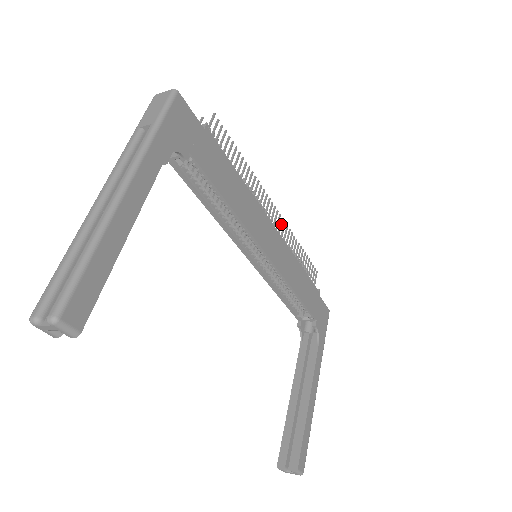
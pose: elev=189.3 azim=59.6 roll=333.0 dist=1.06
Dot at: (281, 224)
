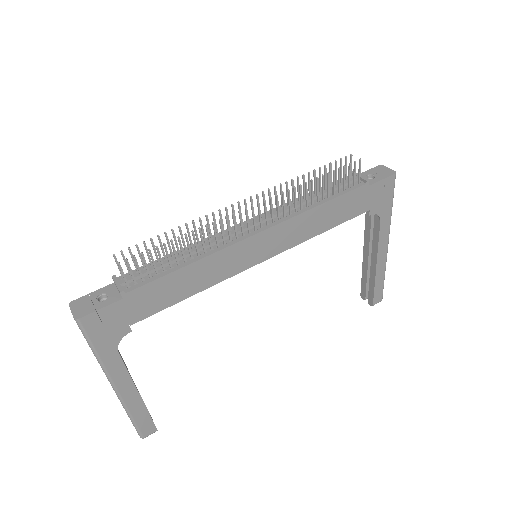
Dot at: (271, 206)
